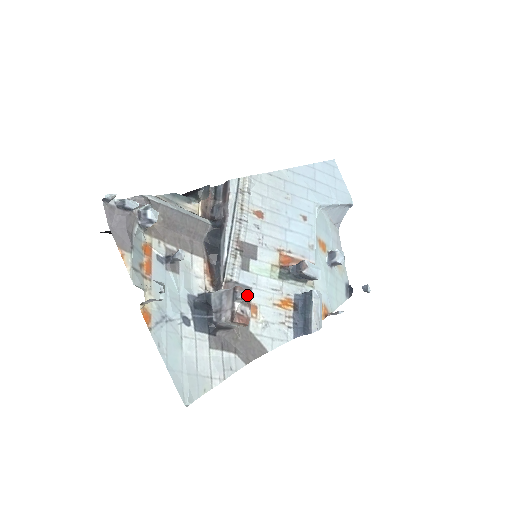
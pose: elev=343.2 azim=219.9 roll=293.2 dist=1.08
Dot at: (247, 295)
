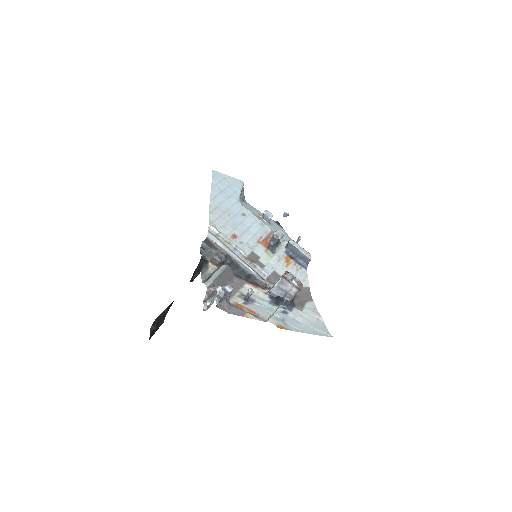
Dot at: occluded
